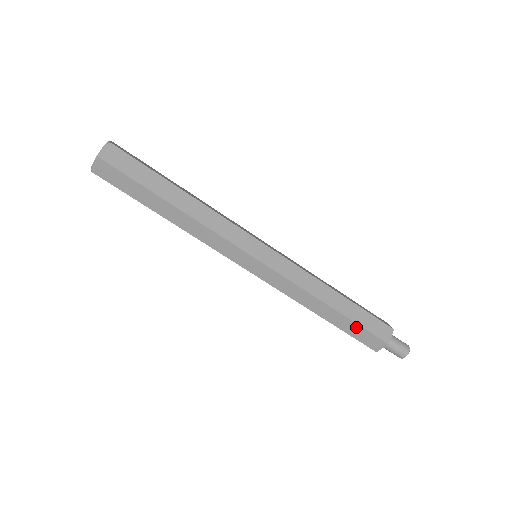
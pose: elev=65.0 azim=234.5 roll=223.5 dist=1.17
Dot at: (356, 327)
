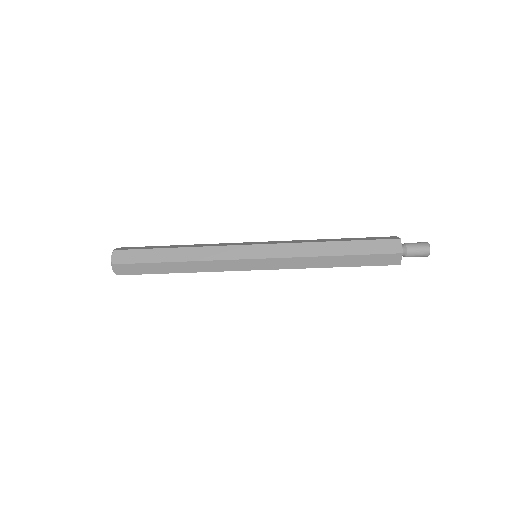
Dot at: (364, 265)
